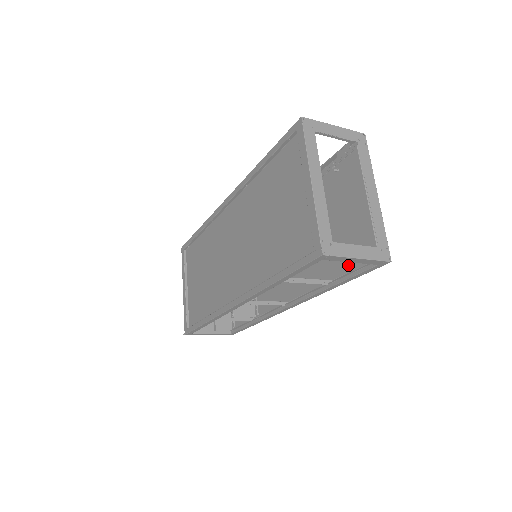
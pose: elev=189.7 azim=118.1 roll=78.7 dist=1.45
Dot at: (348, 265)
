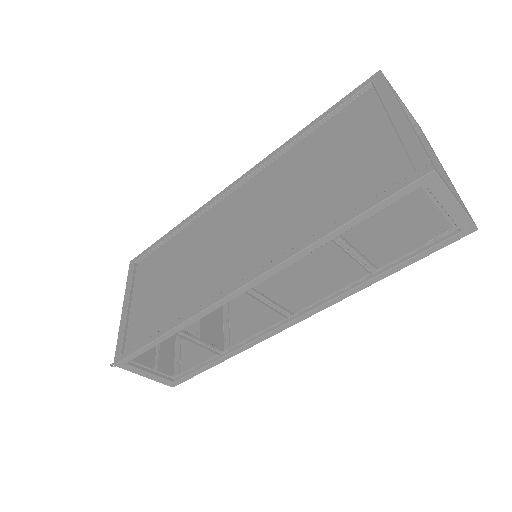
Dot at: (402, 250)
